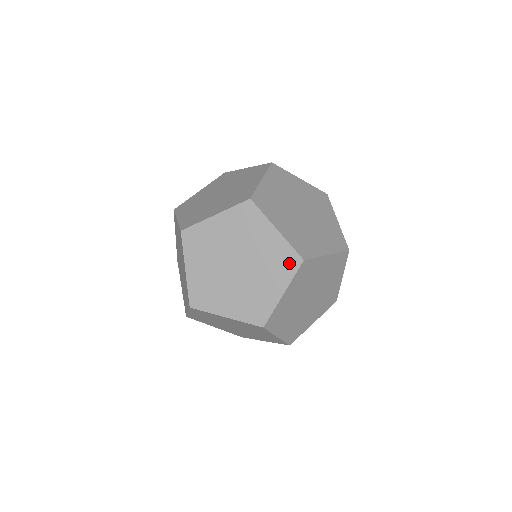
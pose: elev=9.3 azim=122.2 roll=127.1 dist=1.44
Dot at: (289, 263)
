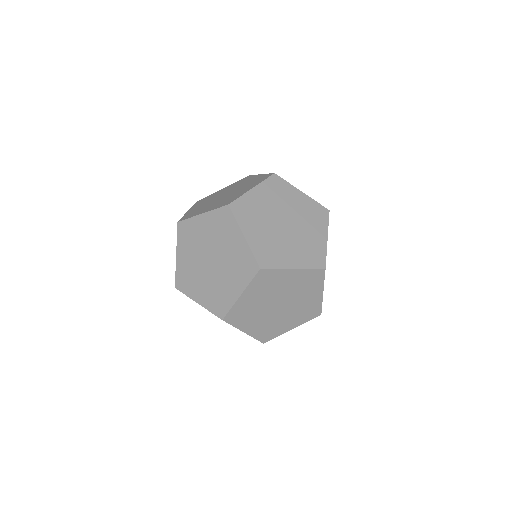
Dot at: (263, 178)
